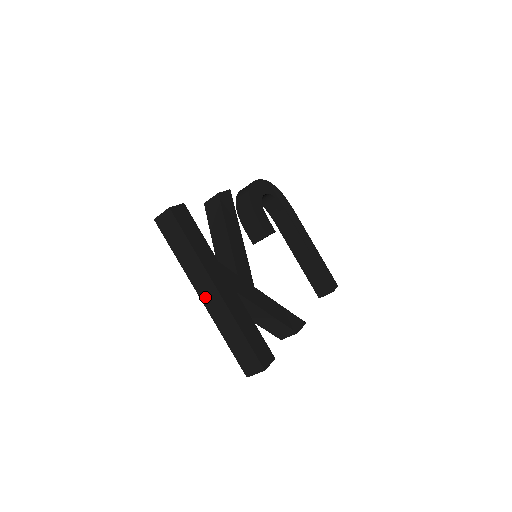
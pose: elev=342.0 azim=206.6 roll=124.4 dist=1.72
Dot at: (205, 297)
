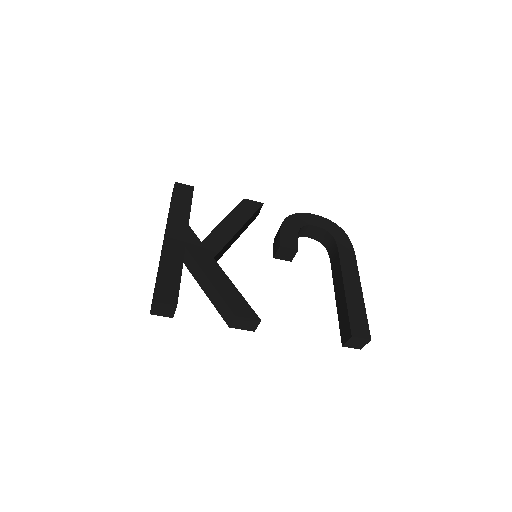
Dot at: occluded
